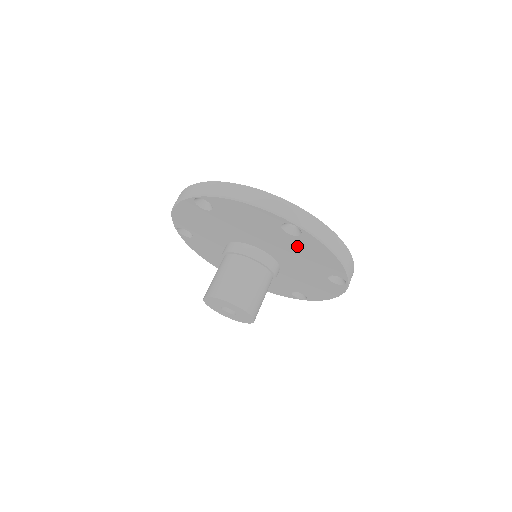
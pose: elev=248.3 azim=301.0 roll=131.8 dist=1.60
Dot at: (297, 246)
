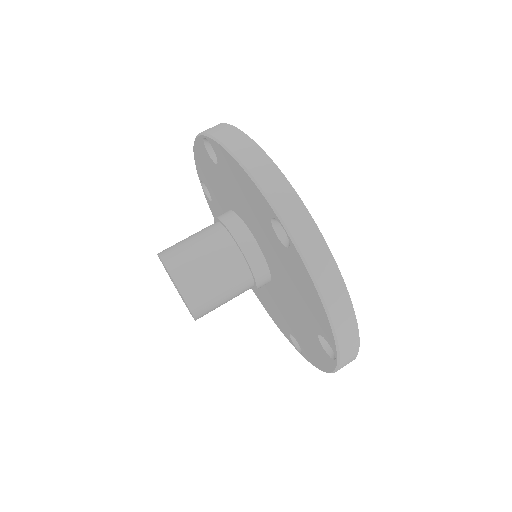
Dot at: (308, 333)
